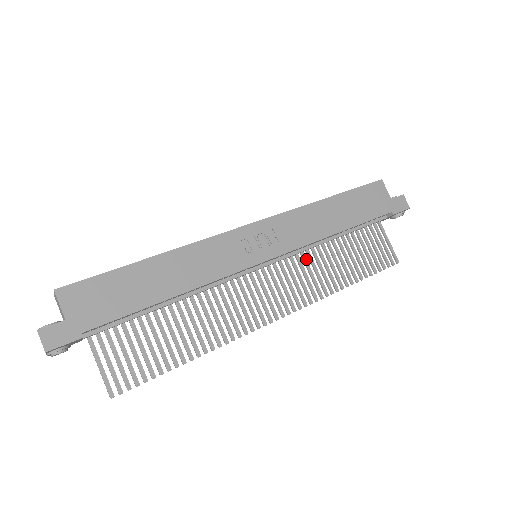
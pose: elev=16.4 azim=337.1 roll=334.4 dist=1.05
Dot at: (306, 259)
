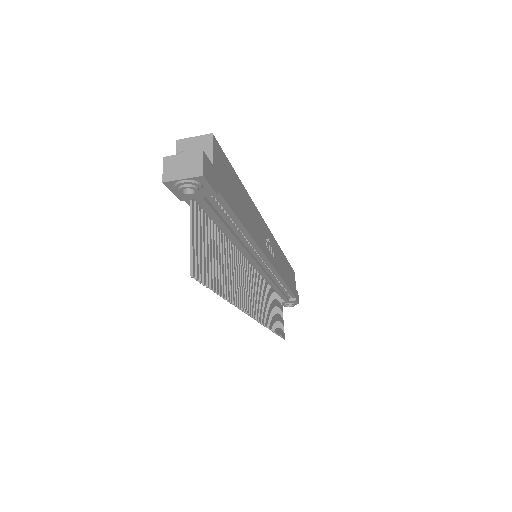
Dot at: (264, 288)
